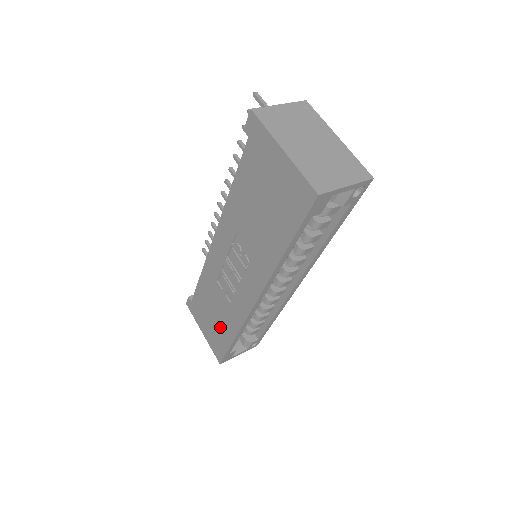
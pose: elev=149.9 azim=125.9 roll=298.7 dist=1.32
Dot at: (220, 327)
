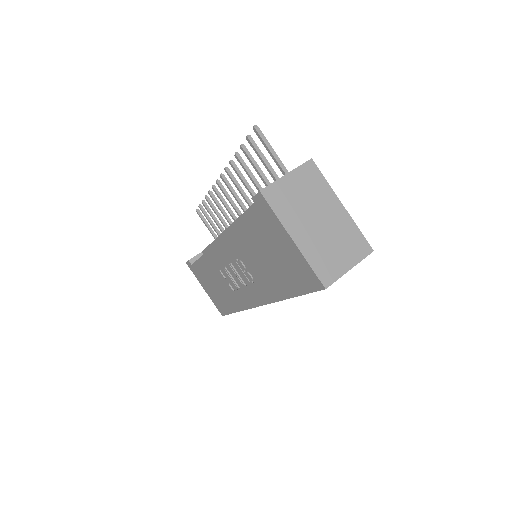
Dot at: (223, 297)
